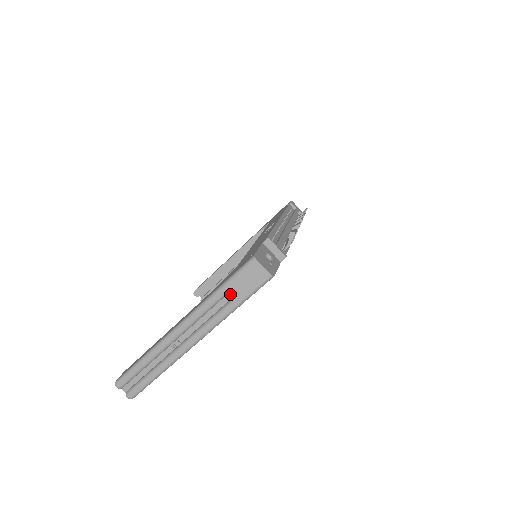
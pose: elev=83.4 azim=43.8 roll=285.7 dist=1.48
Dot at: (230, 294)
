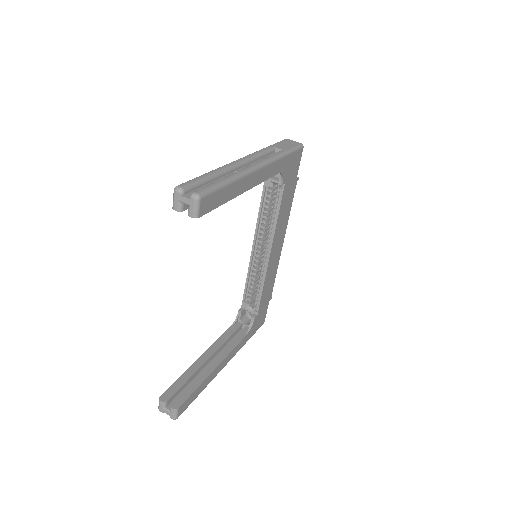
Dot at: (277, 148)
